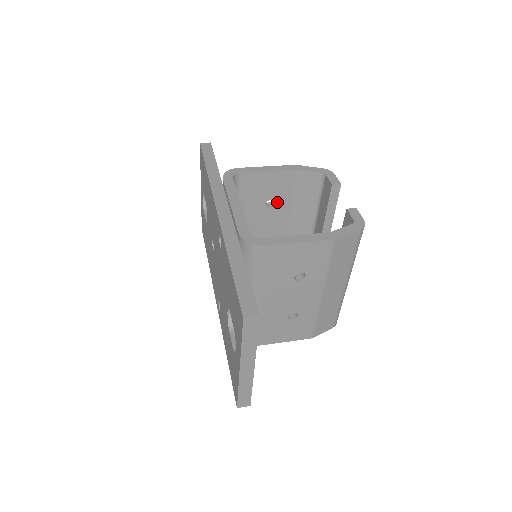
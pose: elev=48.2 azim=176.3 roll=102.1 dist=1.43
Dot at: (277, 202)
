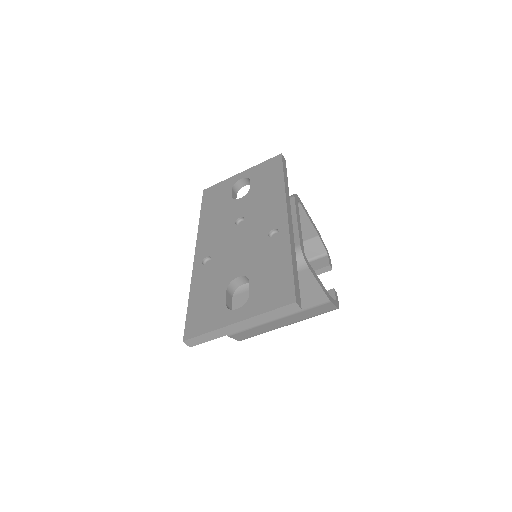
Dot at: occluded
